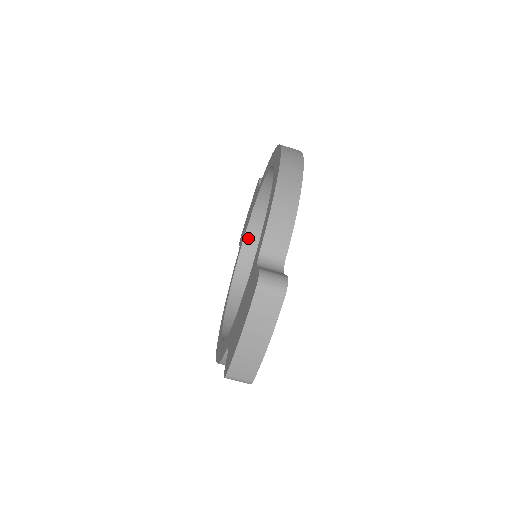
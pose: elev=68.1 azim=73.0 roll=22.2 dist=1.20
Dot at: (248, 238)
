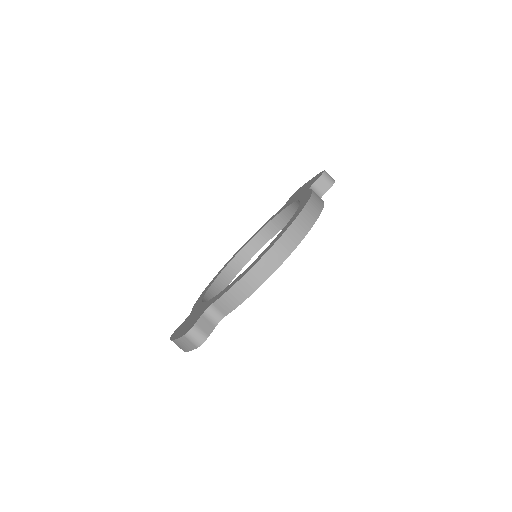
Dot at: (285, 212)
